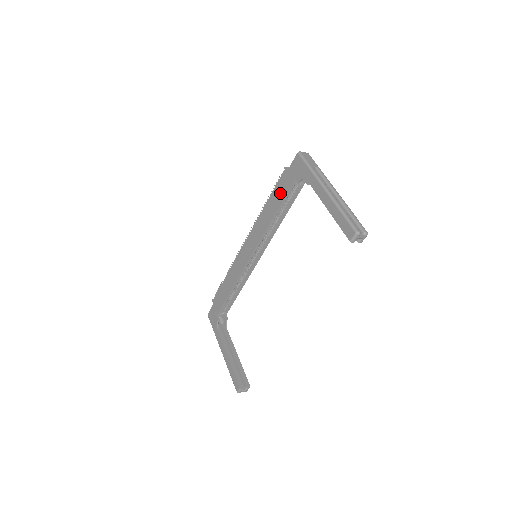
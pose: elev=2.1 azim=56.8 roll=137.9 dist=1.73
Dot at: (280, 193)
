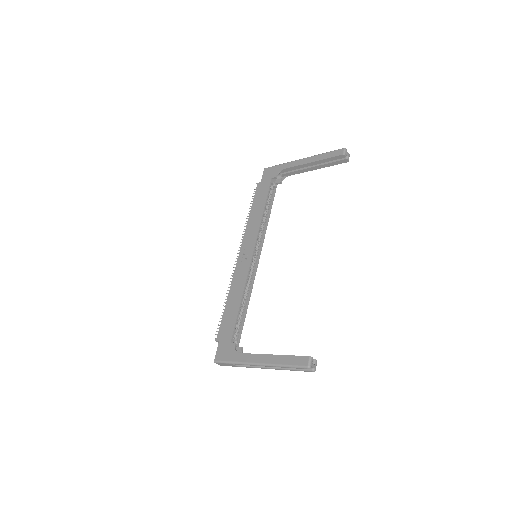
Dot at: (261, 195)
